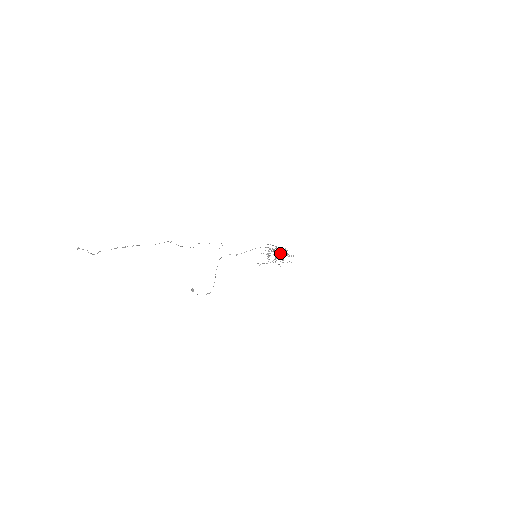
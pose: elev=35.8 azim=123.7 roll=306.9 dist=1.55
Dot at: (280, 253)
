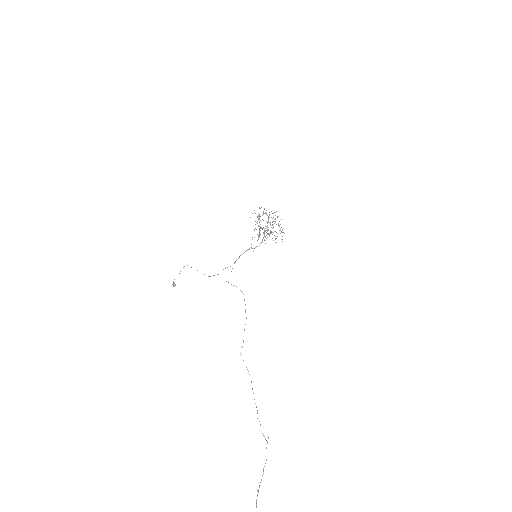
Dot at: (270, 224)
